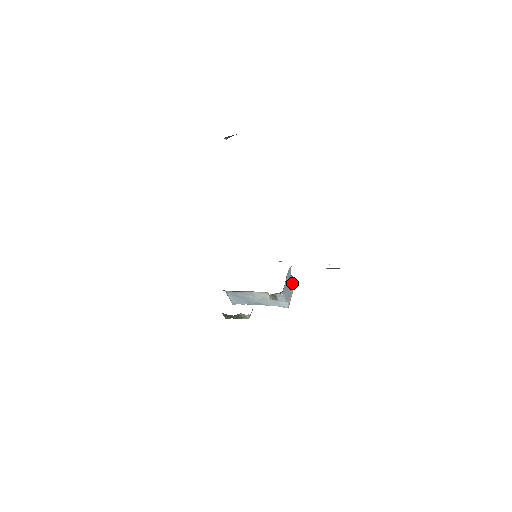
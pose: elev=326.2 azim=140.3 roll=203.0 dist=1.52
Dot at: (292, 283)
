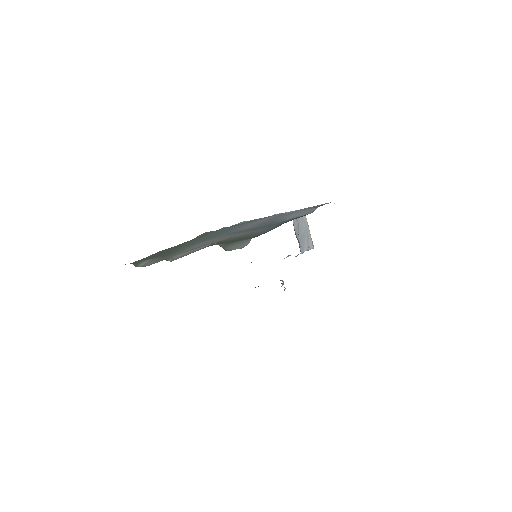
Dot at: (303, 222)
